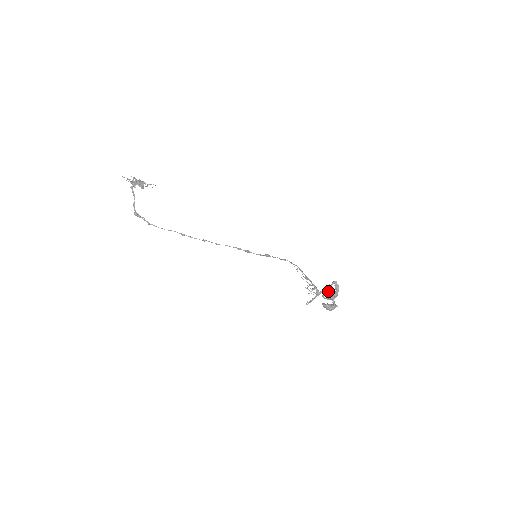
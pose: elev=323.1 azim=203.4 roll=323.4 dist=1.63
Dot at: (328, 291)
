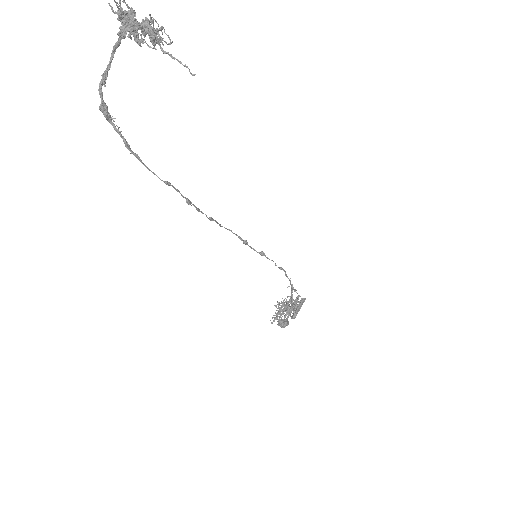
Dot at: (288, 304)
